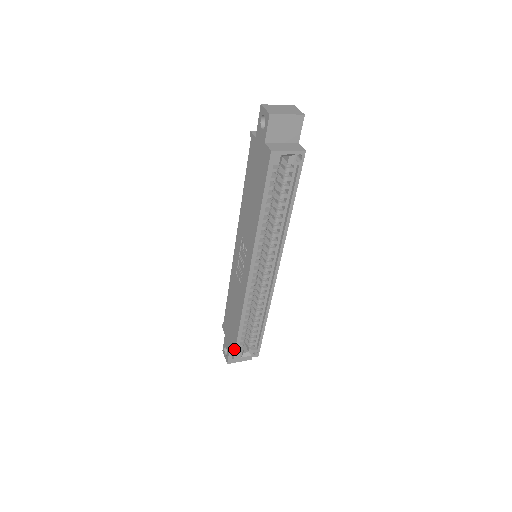
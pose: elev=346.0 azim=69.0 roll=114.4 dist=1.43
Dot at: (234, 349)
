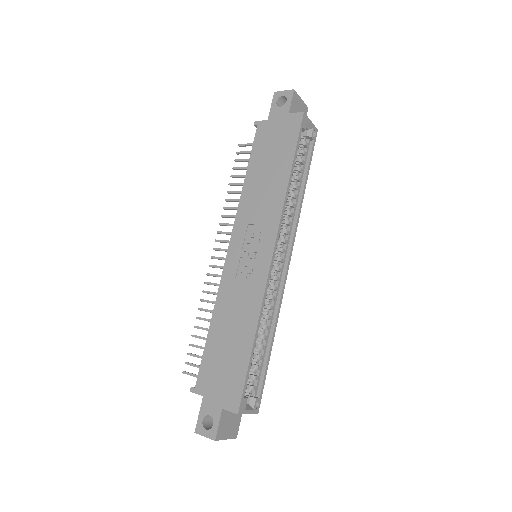
Dot at: (240, 390)
